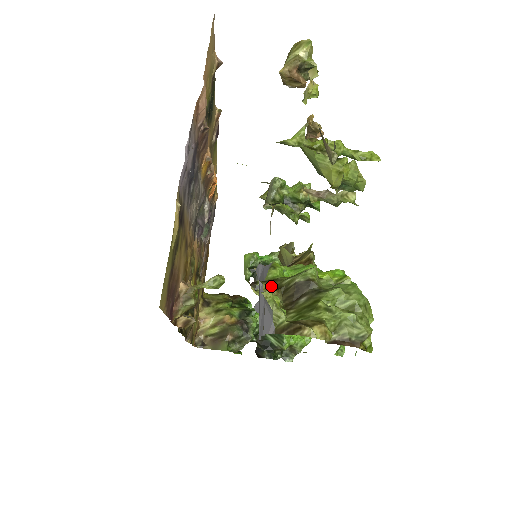
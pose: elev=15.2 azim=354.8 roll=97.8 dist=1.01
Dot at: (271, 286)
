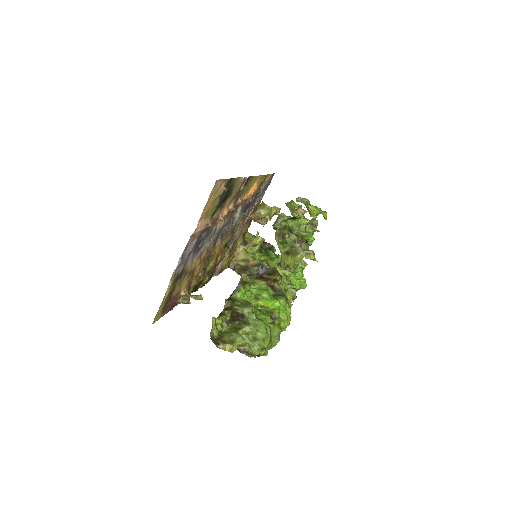
Dot at: (230, 304)
